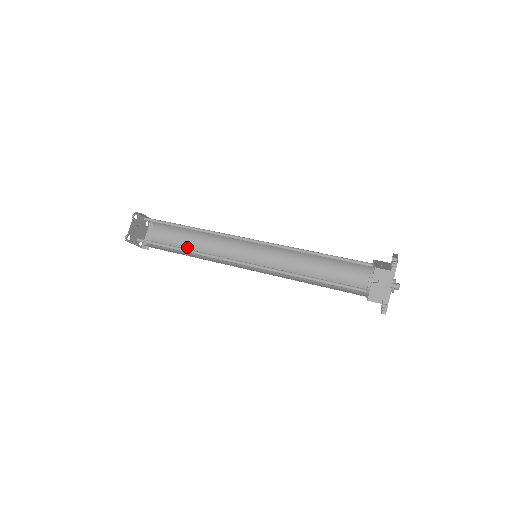
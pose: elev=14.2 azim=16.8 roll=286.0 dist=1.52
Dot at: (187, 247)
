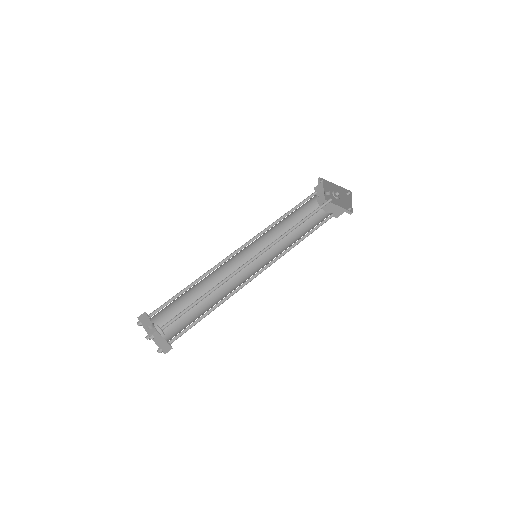
Dot at: (202, 312)
